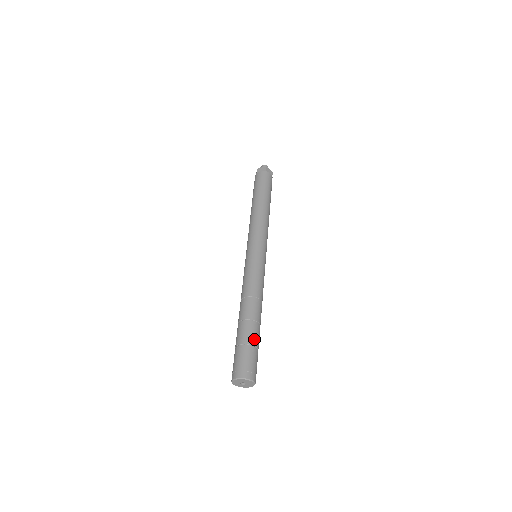
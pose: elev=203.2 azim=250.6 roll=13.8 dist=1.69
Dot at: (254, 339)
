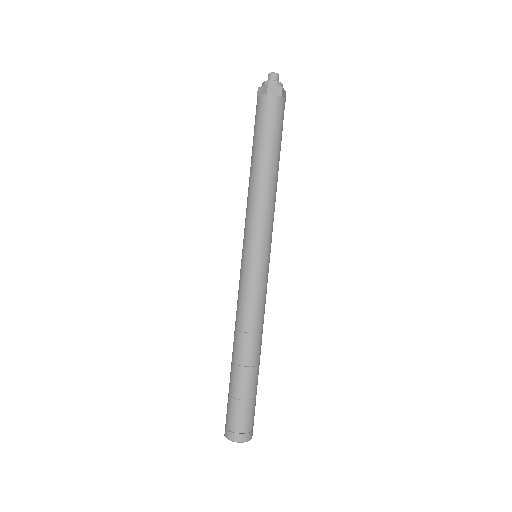
Dot at: (244, 391)
